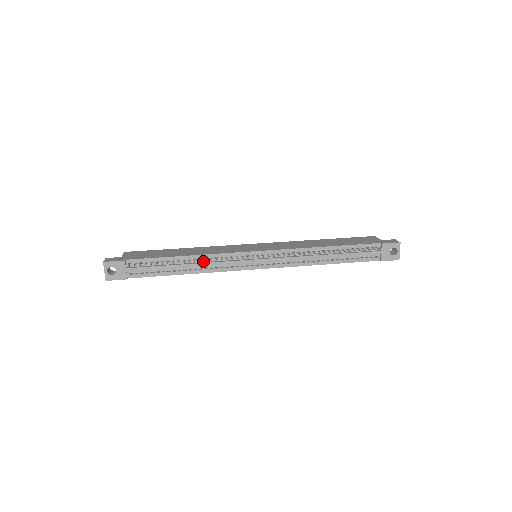
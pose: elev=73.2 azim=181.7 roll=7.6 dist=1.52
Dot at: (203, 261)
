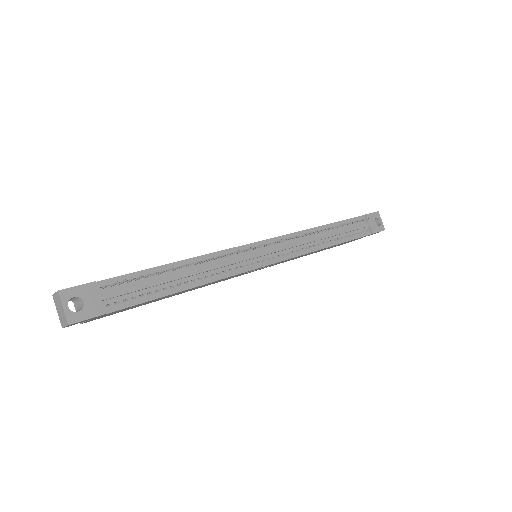
Dot at: (205, 265)
